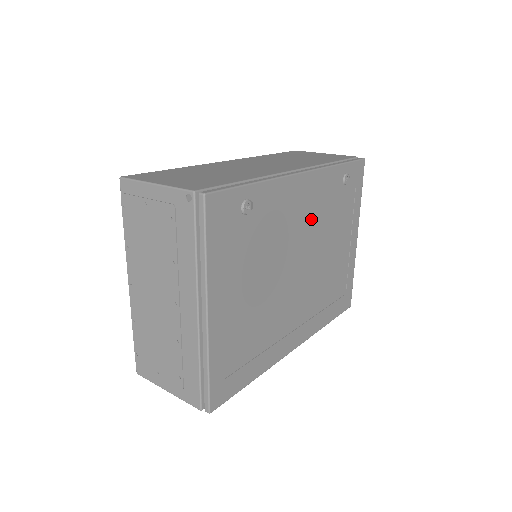
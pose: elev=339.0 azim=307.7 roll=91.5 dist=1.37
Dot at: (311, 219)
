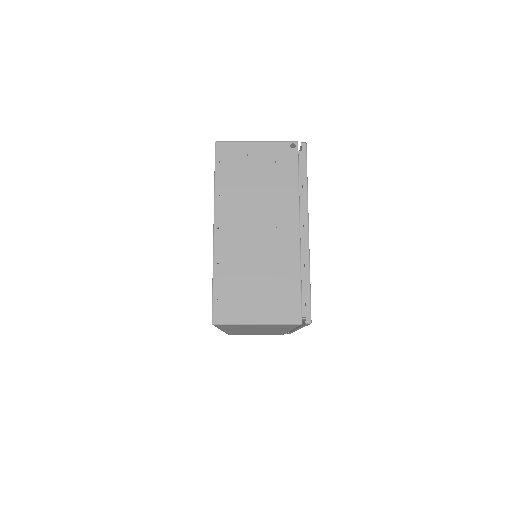
Dot at: occluded
